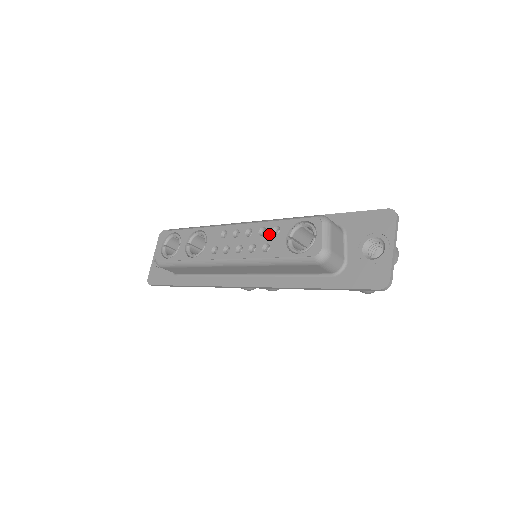
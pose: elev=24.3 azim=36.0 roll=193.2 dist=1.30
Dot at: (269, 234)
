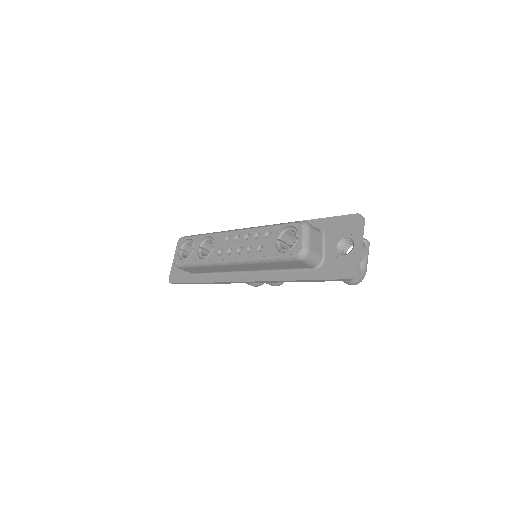
Dot at: (262, 237)
